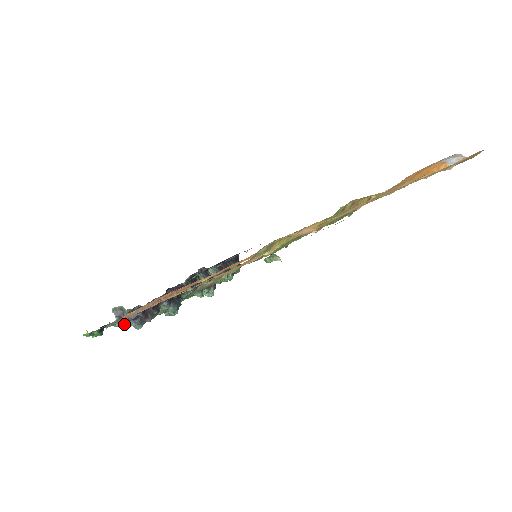
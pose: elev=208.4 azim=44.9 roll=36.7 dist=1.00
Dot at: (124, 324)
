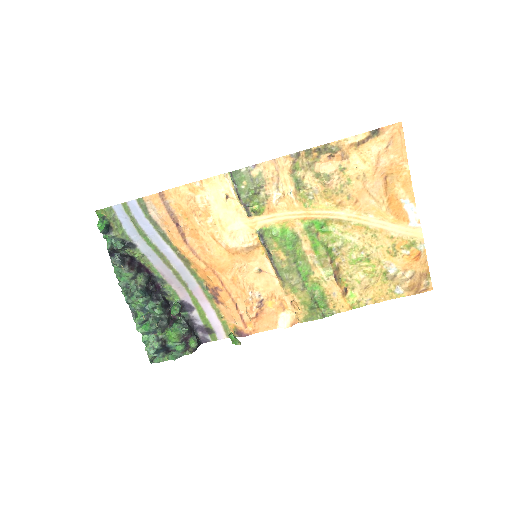
Dot at: (121, 241)
